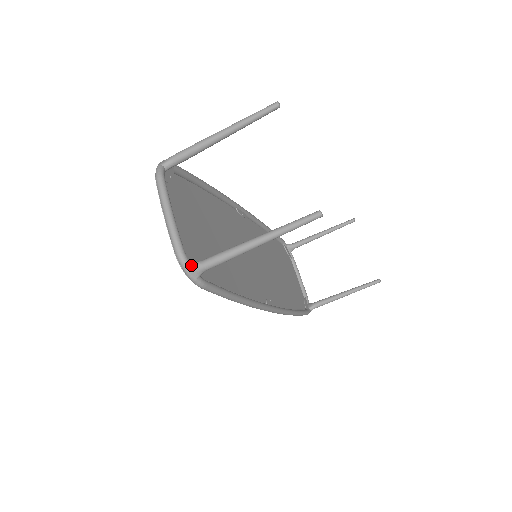
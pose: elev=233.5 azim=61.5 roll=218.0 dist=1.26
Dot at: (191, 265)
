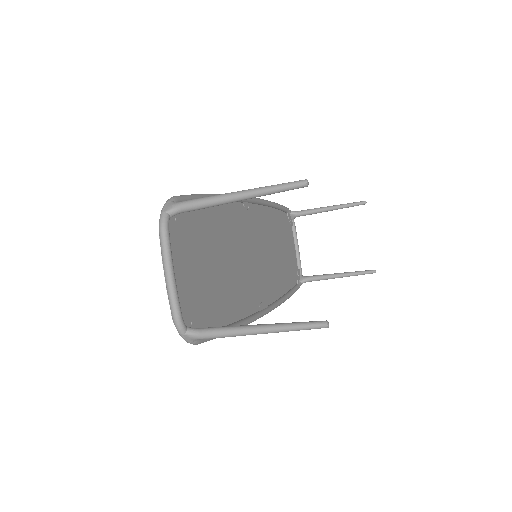
Dot at: (187, 333)
